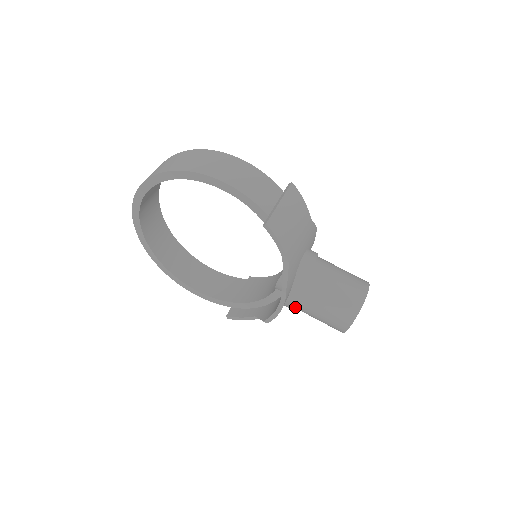
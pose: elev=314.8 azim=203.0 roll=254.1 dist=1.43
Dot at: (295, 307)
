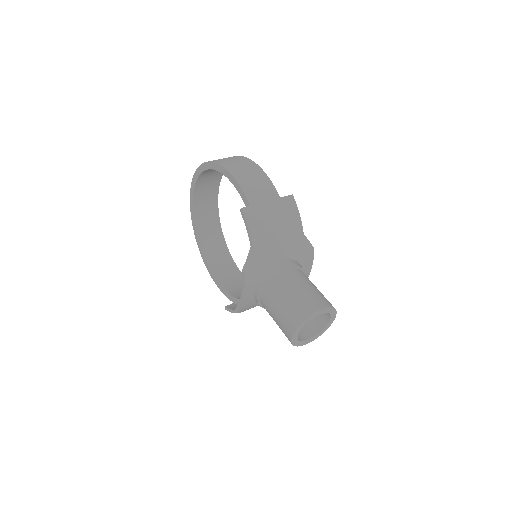
Dot at: (263, 305)
